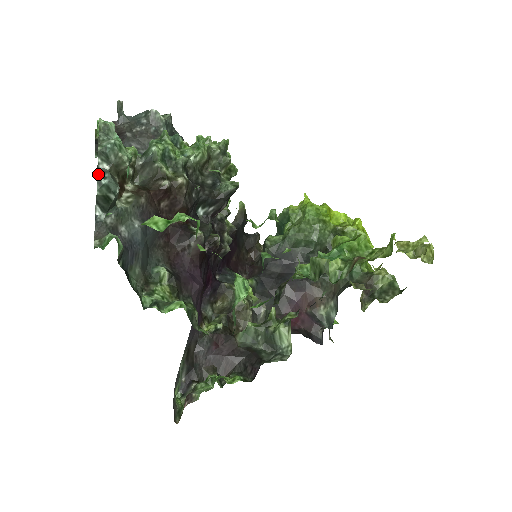
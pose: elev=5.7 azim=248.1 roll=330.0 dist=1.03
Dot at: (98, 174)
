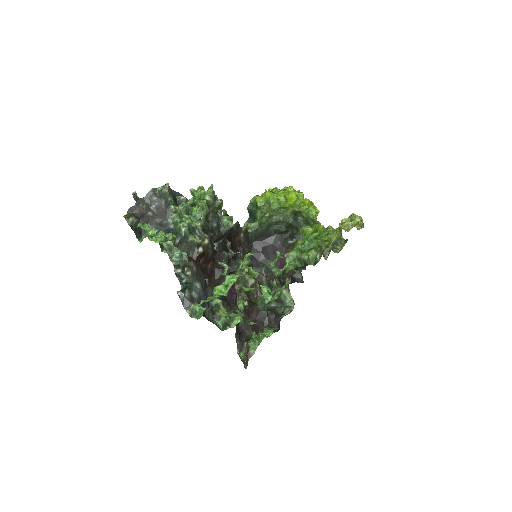
Dot at: (178, 278)
